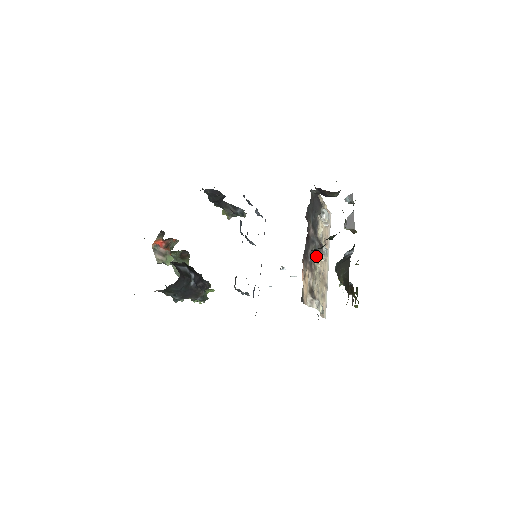
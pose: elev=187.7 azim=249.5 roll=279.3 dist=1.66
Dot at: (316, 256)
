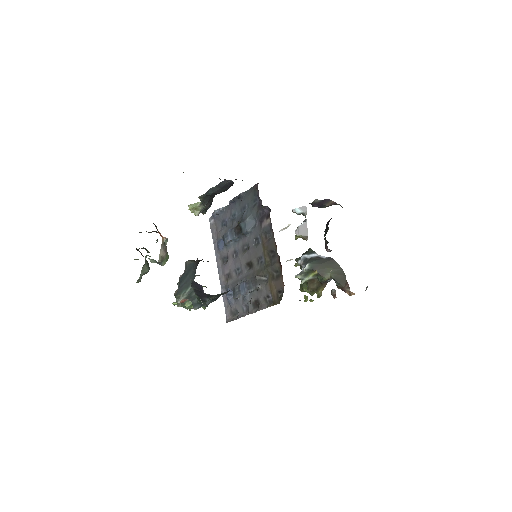
Dot at: occluded
